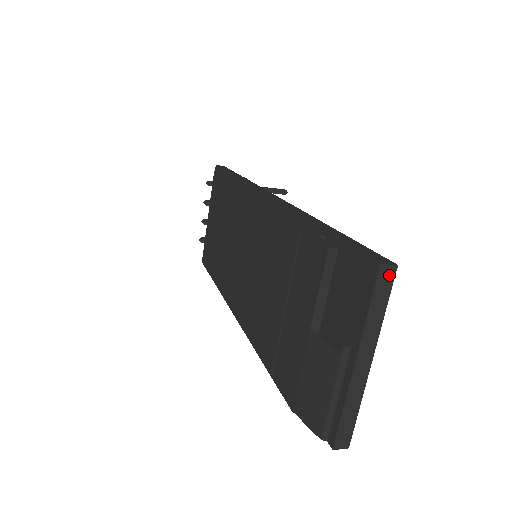
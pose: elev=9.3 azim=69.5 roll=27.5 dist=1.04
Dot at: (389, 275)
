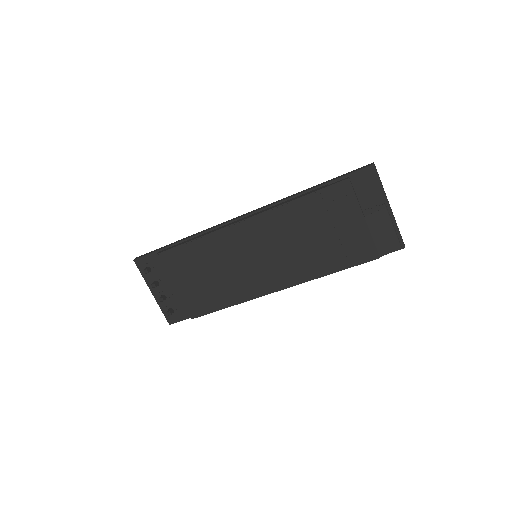
Dot at: occluded
